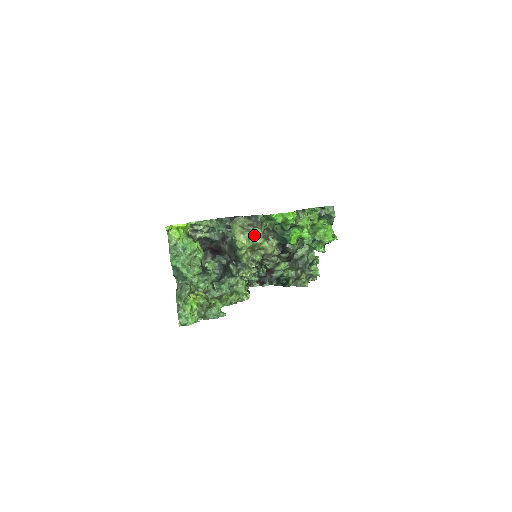
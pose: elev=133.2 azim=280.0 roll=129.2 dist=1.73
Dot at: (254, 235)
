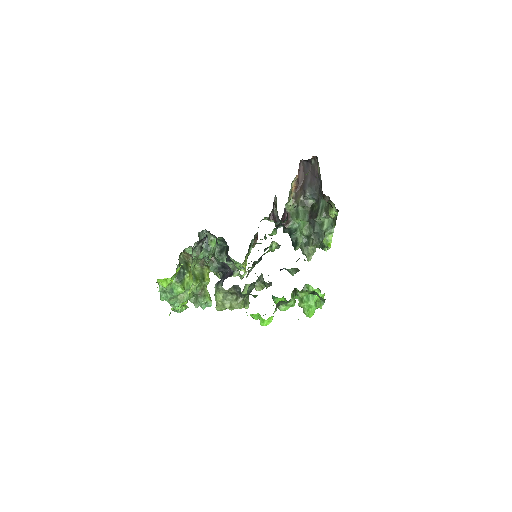
Dot at: (233, 308)
